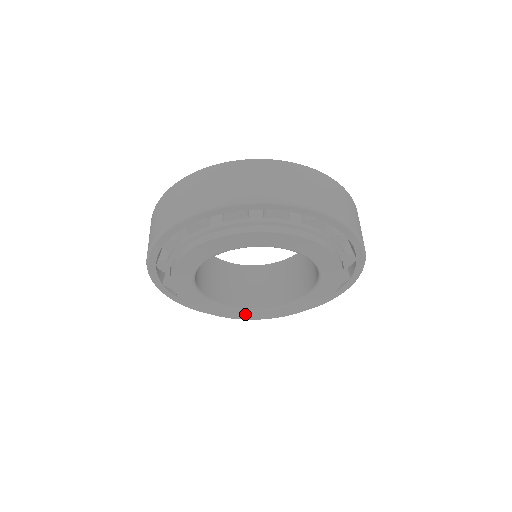
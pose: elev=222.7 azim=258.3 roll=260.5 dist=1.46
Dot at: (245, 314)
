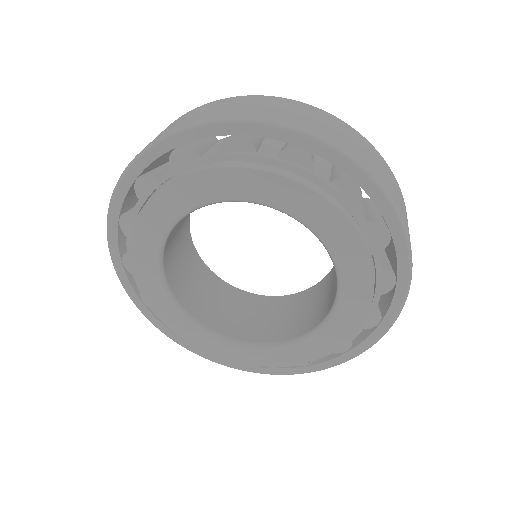
Dot at: (165, 305)
